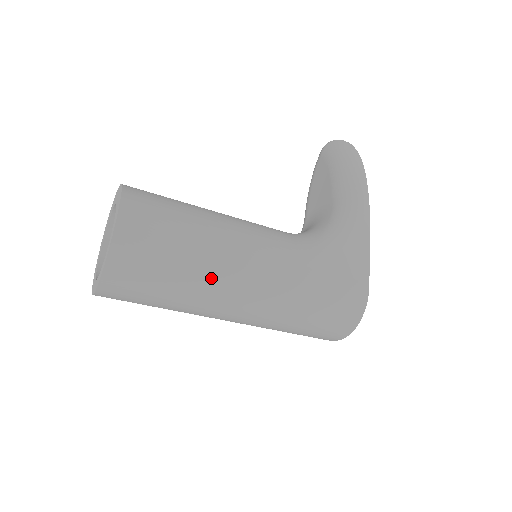
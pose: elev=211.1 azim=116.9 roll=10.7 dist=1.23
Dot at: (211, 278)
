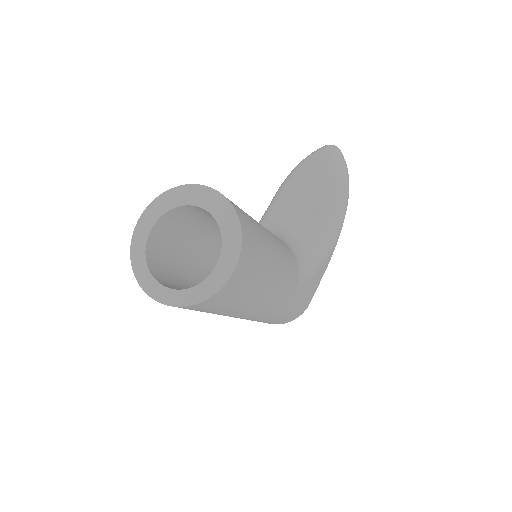
Dot at: (252, 306)
